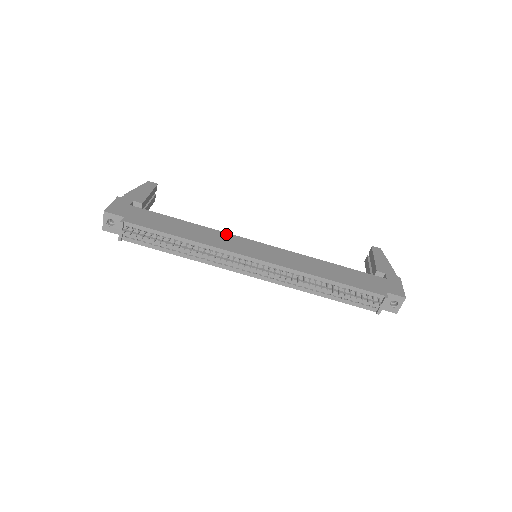
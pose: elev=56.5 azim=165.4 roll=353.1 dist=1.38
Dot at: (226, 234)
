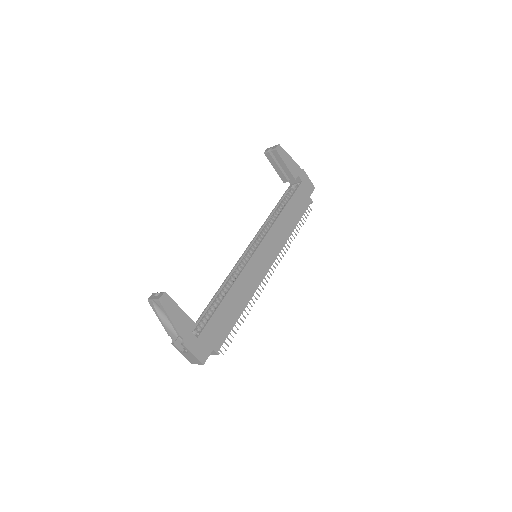
Dot at: (245, 271)
